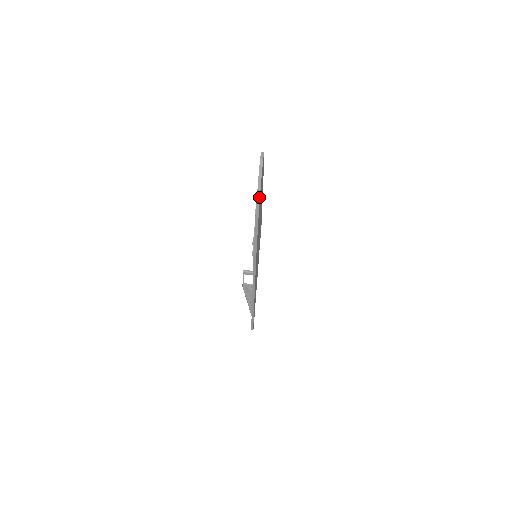
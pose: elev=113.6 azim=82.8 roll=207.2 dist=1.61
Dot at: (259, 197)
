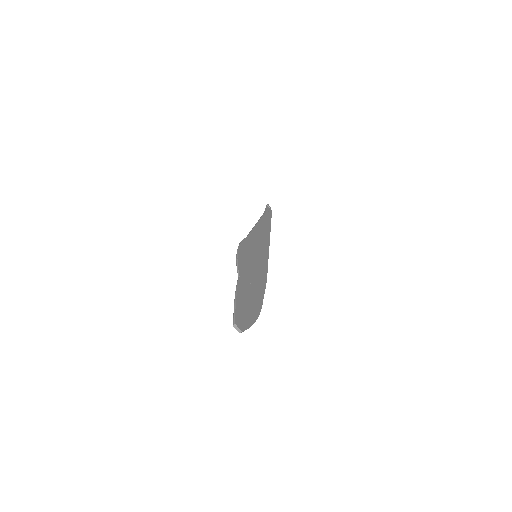
Dot at: (255, 321)
